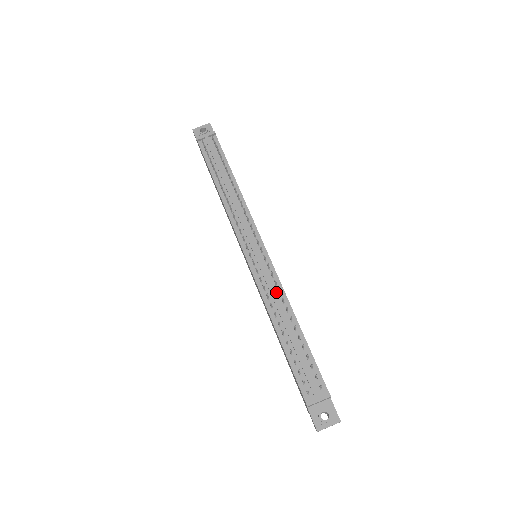
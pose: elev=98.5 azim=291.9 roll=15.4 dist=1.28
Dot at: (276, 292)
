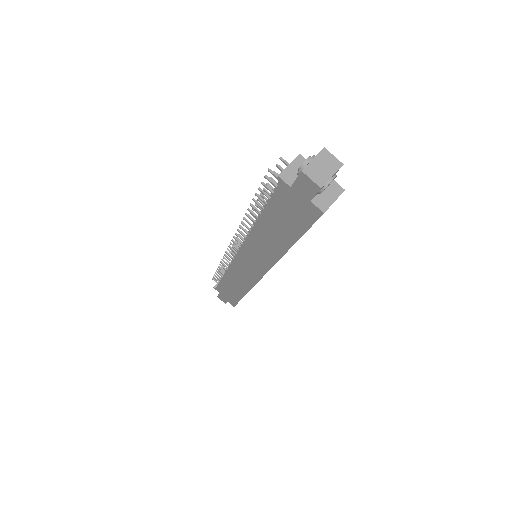
Dot at: occluded
